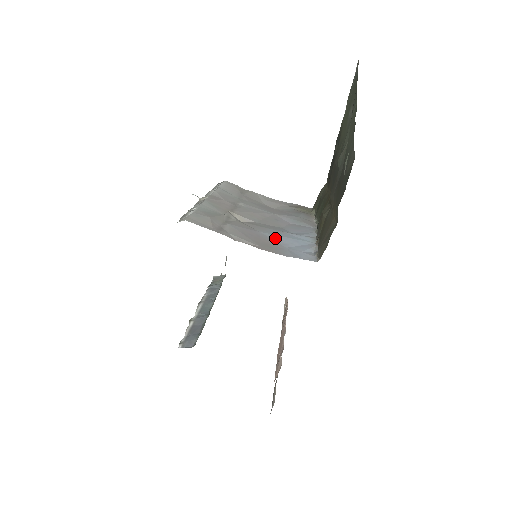
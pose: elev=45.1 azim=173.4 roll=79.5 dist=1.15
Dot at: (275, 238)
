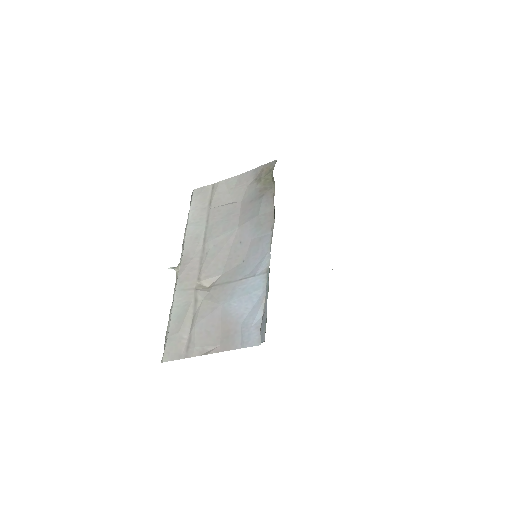
Dot at: (233, 309)
